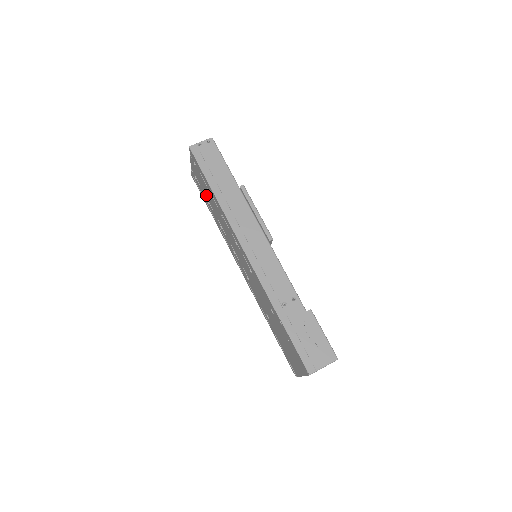
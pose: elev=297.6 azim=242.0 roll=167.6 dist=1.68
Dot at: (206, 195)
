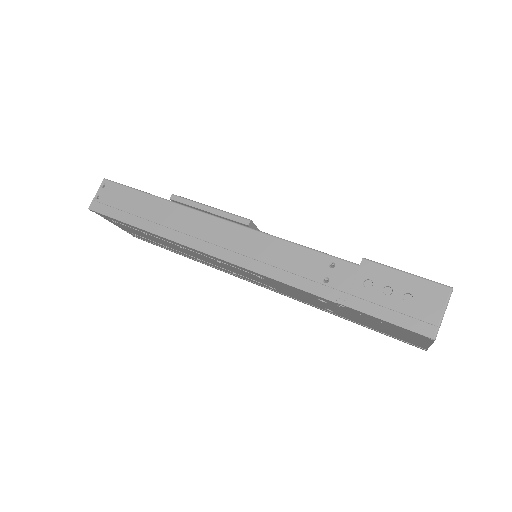
Dot at: occluded
